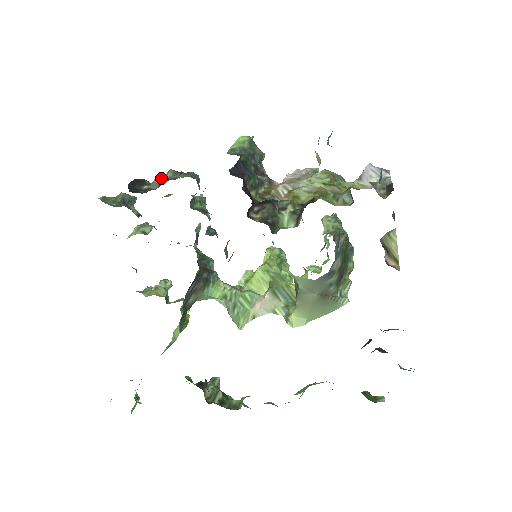
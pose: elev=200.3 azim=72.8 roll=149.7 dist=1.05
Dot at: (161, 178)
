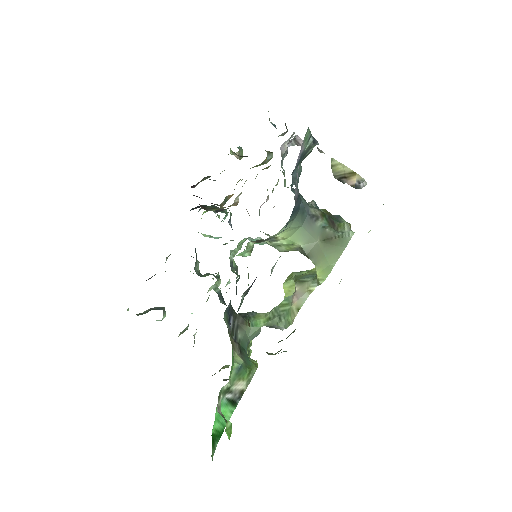
Dot at: (165, 271)
